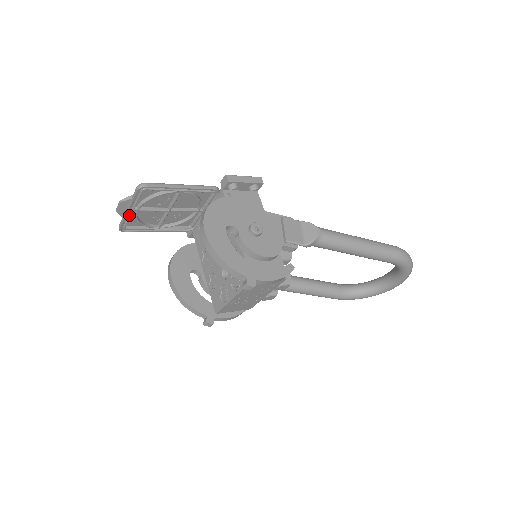
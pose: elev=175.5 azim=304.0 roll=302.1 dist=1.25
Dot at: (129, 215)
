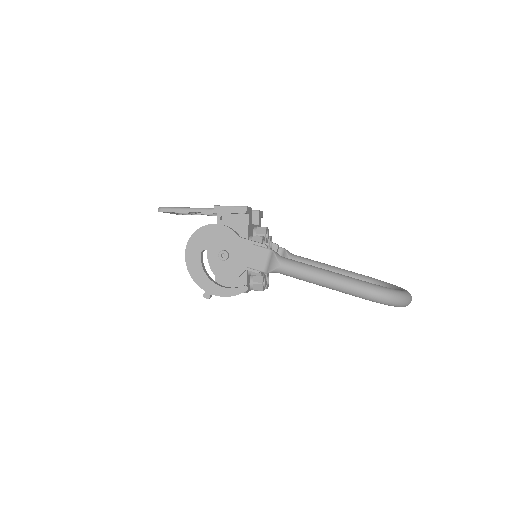
Dot at: (173, 213)
